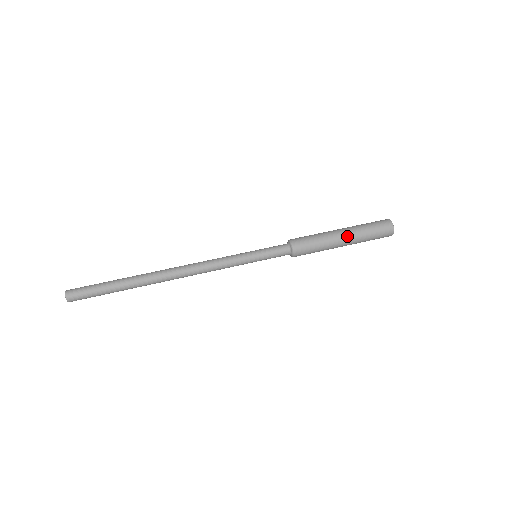
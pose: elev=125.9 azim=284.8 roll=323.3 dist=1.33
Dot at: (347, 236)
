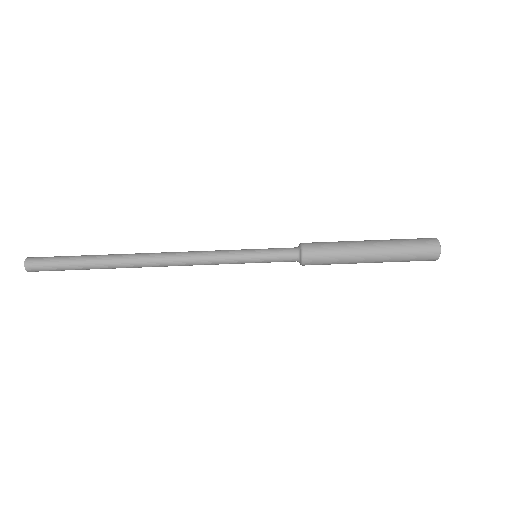
Dot at: (376, 252)
